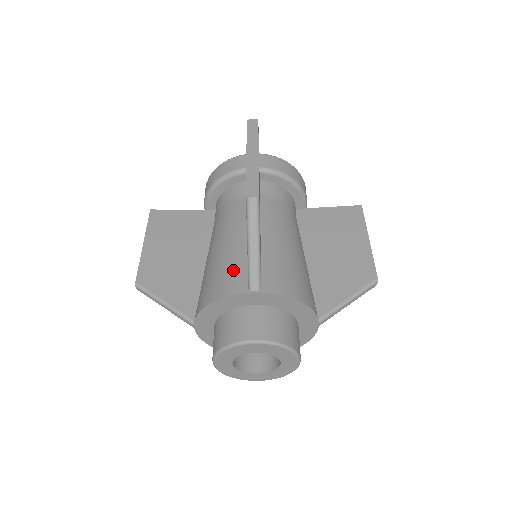
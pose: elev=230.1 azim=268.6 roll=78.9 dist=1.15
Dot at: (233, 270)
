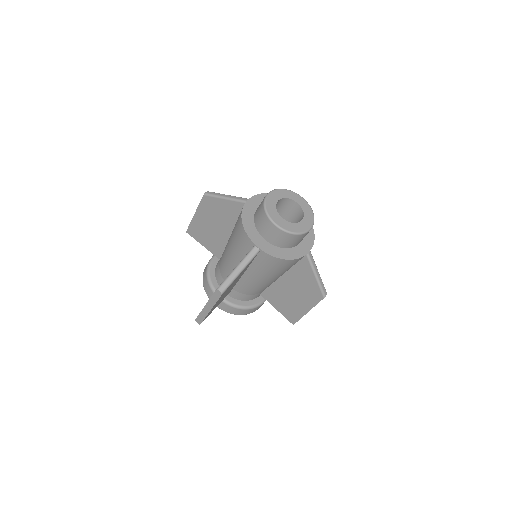
Dot at: occluded
